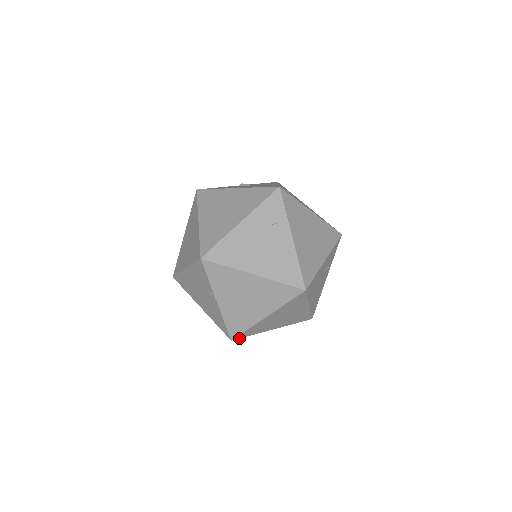
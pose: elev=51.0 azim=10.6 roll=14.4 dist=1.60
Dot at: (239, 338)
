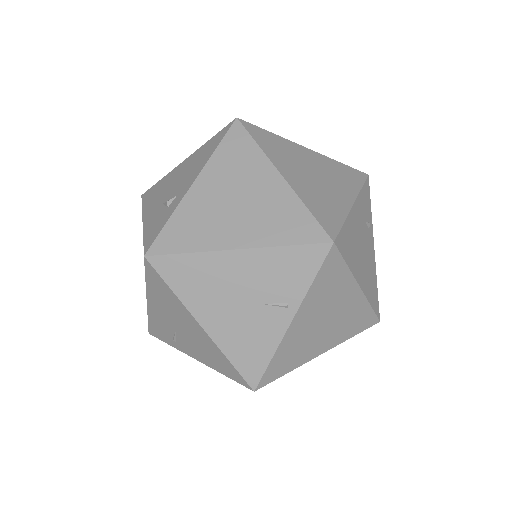
Dot at: occluded
